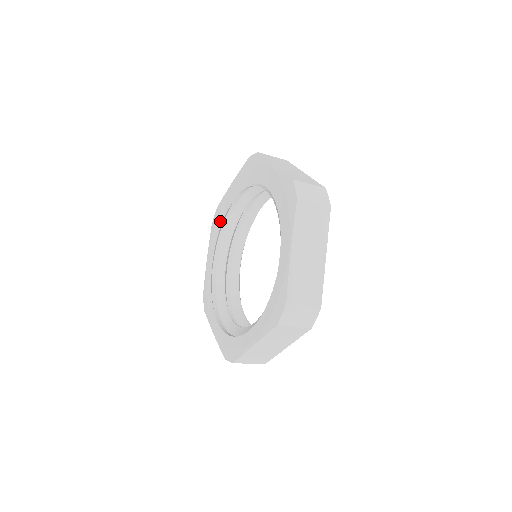
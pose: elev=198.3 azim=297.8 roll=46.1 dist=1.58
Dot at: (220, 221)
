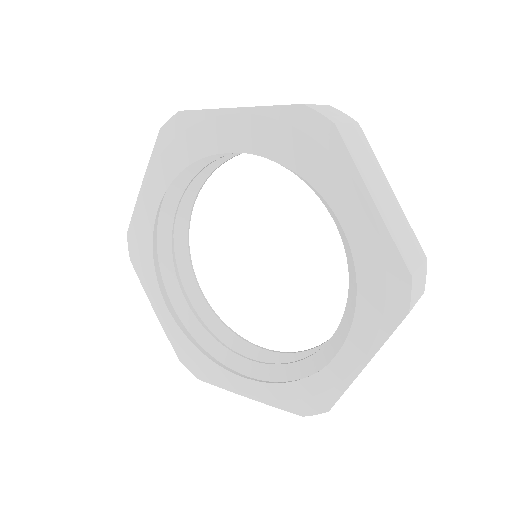
Dot at: (189, 153)
